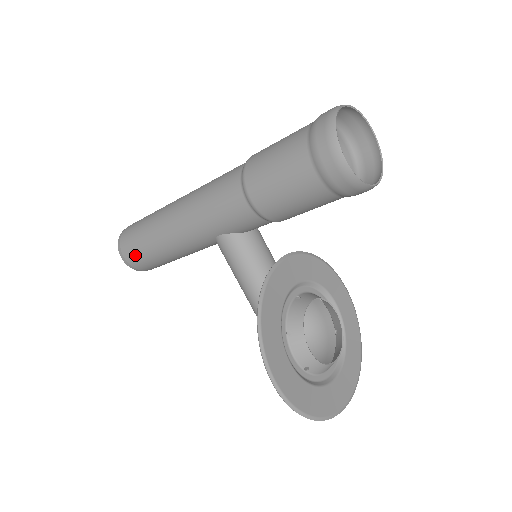
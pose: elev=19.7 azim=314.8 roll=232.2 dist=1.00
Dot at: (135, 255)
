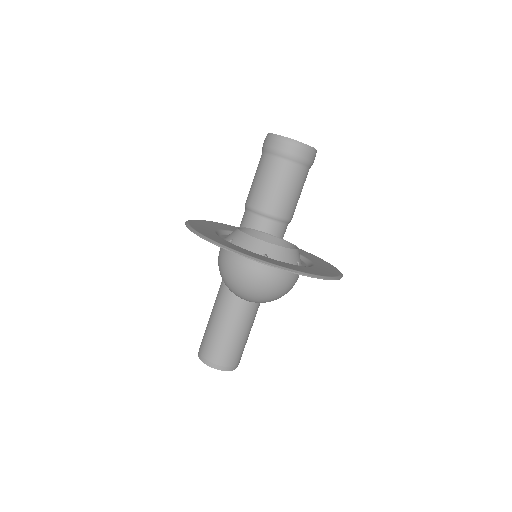
Dot at: (203, 337)
